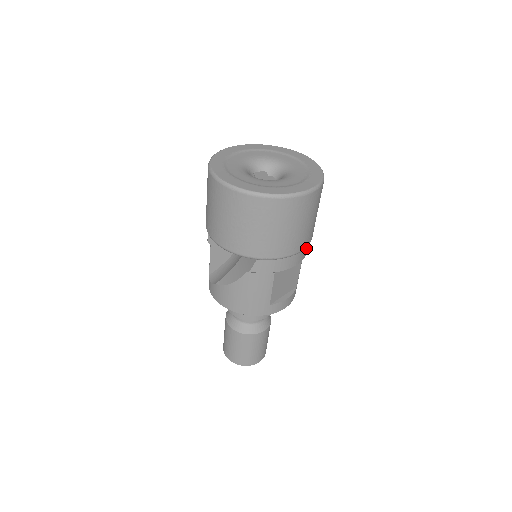
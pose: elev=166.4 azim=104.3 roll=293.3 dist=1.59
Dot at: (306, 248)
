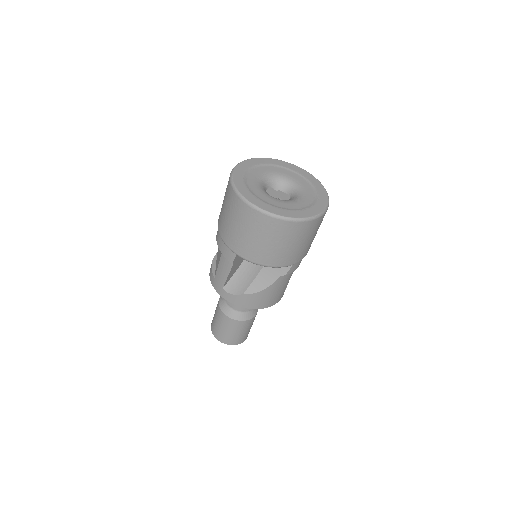
Dot at: occluded
